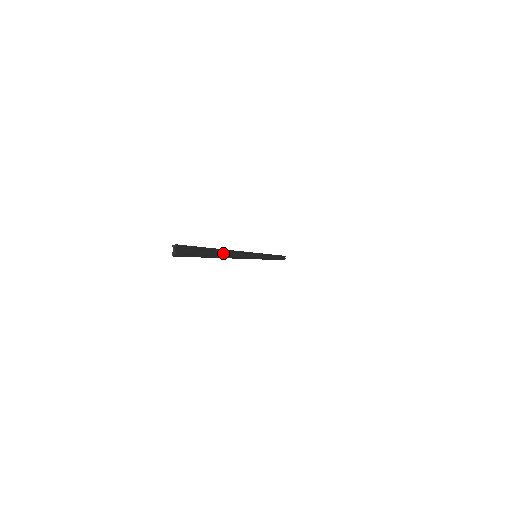
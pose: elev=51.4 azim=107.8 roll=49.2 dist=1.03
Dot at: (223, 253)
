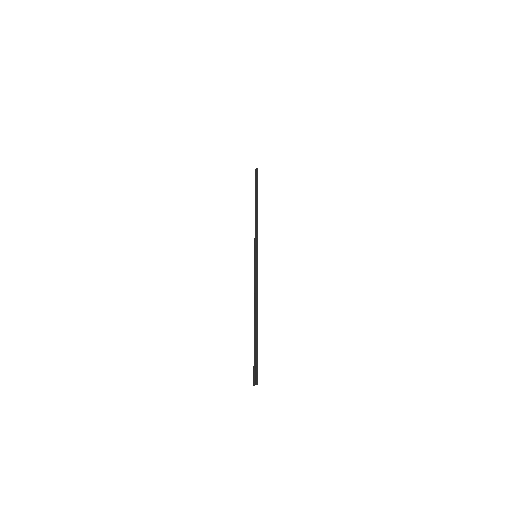
Dot at: (256, 322)
